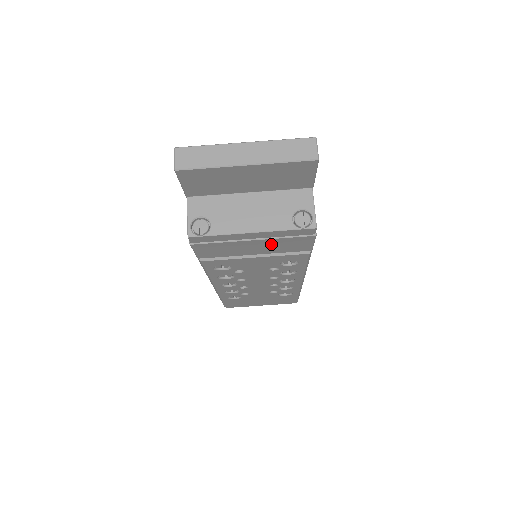
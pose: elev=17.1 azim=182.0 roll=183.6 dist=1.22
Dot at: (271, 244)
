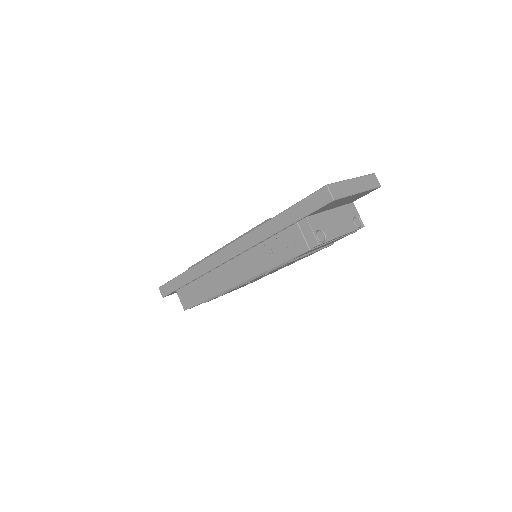
Dot at: (333, 241)
